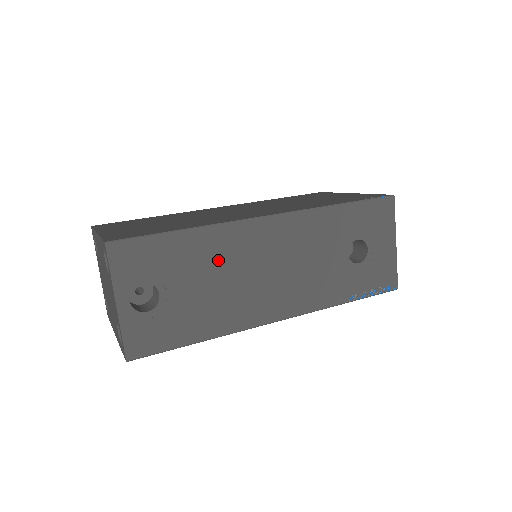
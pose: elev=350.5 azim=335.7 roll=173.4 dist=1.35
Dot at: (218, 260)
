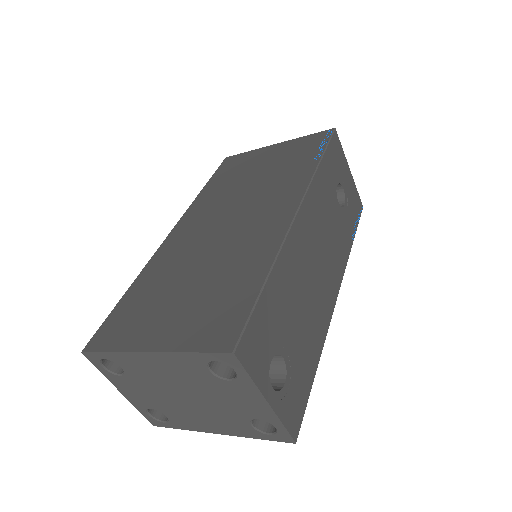
Dot at: (294, 284)
